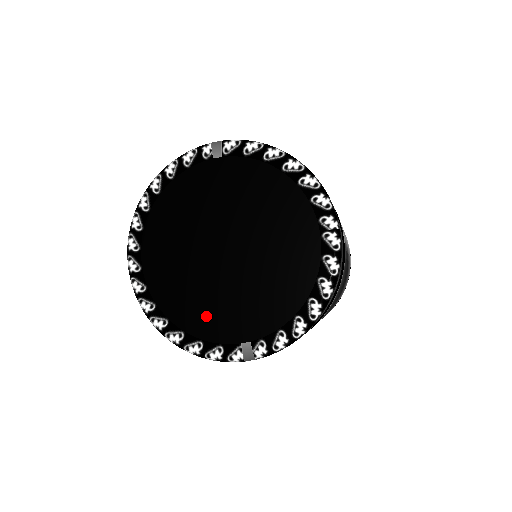
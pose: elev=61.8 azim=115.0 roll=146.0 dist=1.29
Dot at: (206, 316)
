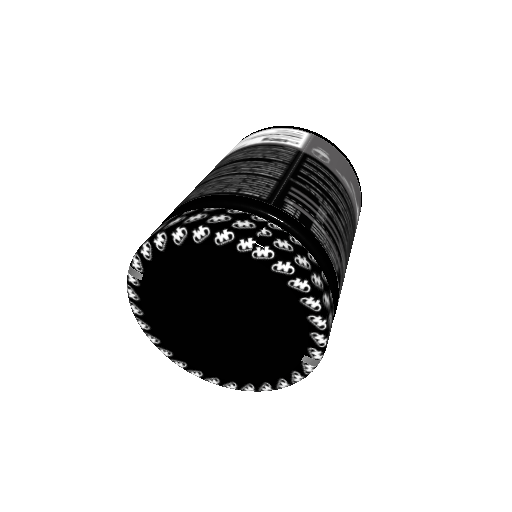
Dot at: (264, 364)
